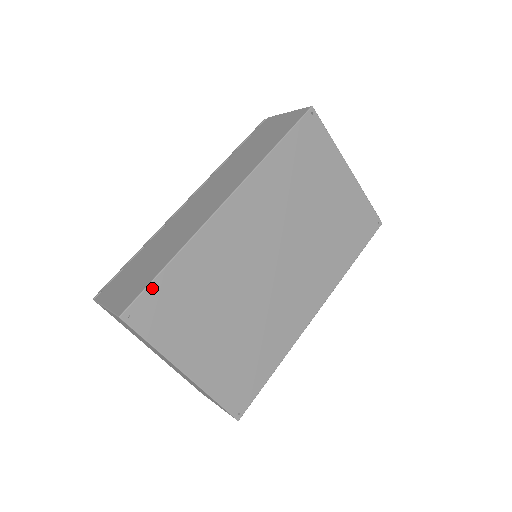
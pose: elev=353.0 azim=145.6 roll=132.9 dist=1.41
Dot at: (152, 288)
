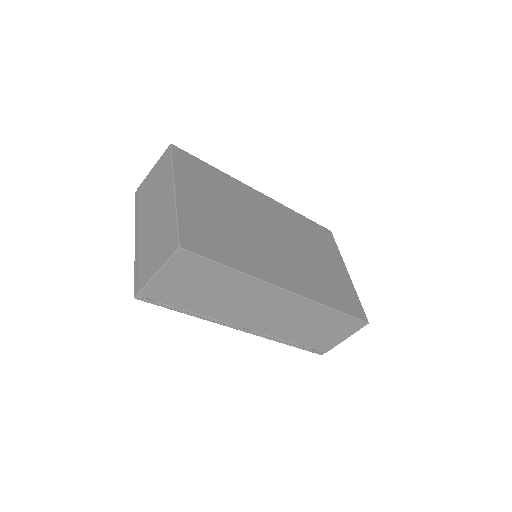
Dot at: (197, 159)
